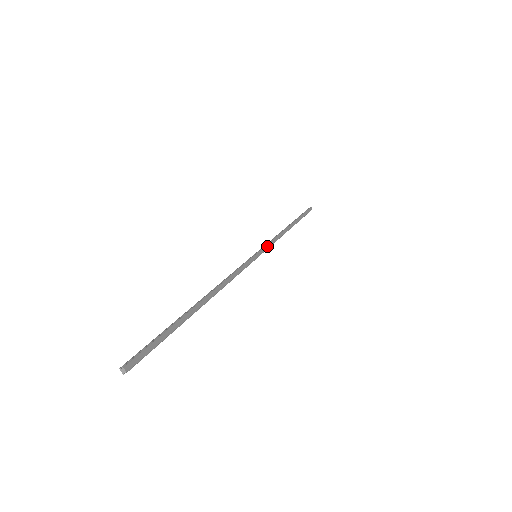
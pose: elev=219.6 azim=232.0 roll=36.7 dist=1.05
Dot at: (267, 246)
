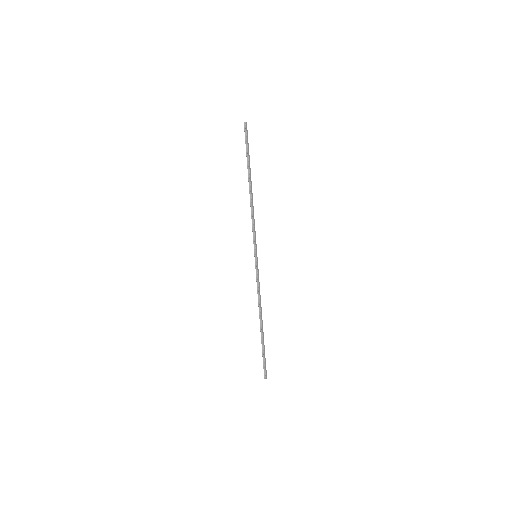
Dot at: (255, 238)
